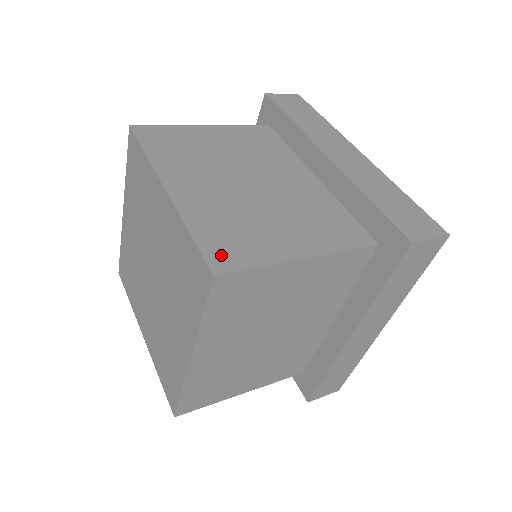
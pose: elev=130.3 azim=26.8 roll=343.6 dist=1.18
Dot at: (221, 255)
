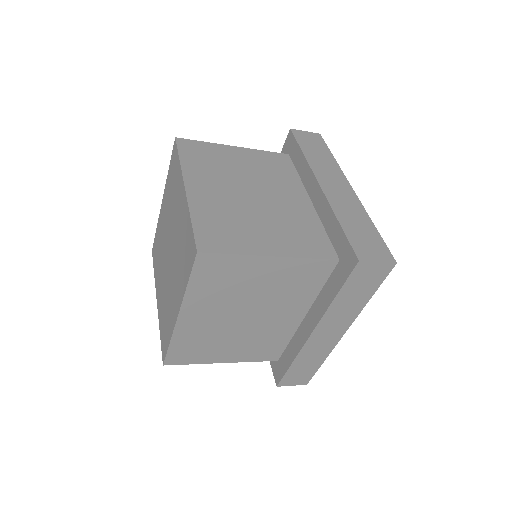
Dot at: (208, 240)
